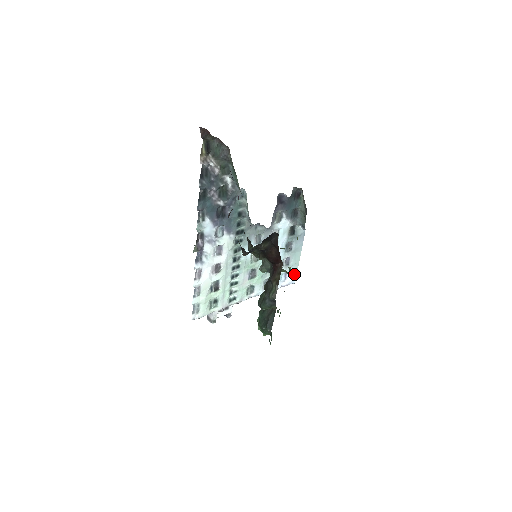
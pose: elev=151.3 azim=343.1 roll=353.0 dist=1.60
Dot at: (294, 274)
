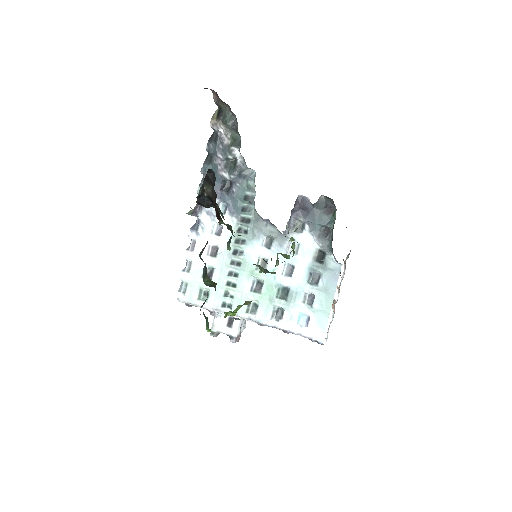
Dot at: (322, 327)
